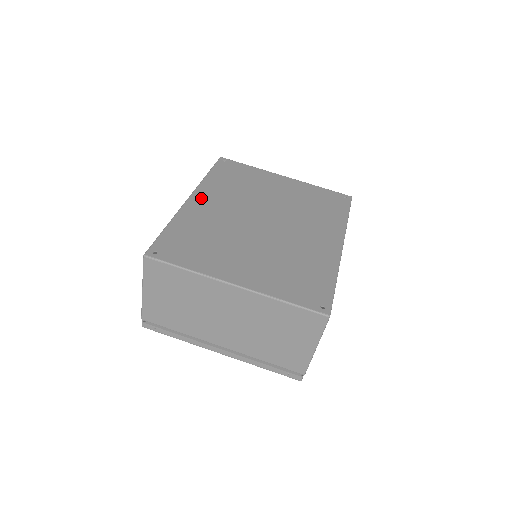
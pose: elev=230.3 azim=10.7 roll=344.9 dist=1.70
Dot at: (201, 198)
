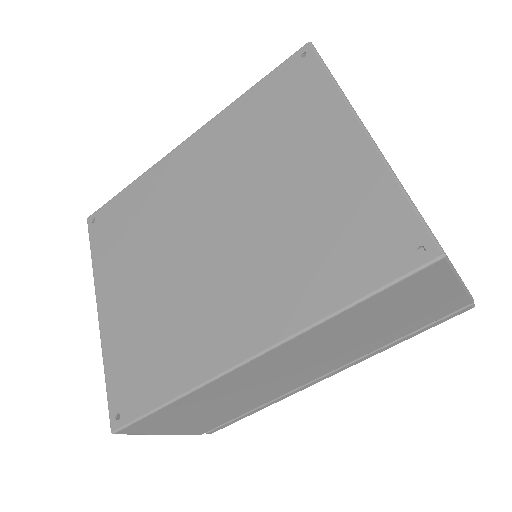
Dot at: (194, 146)
